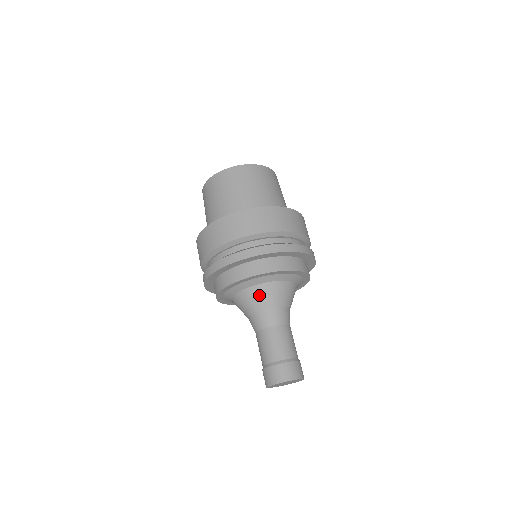
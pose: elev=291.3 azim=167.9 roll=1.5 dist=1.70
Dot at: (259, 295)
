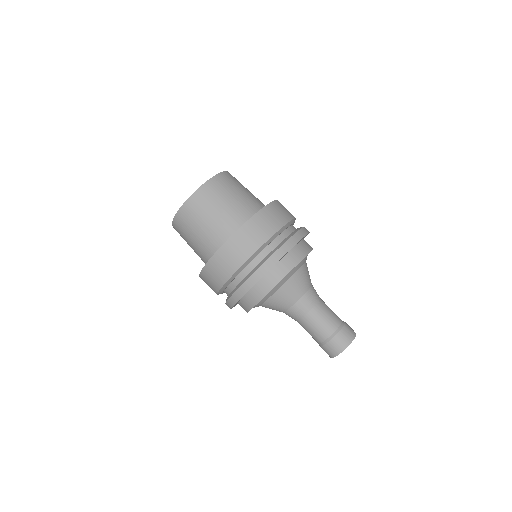
Dot at: (279, 301)
